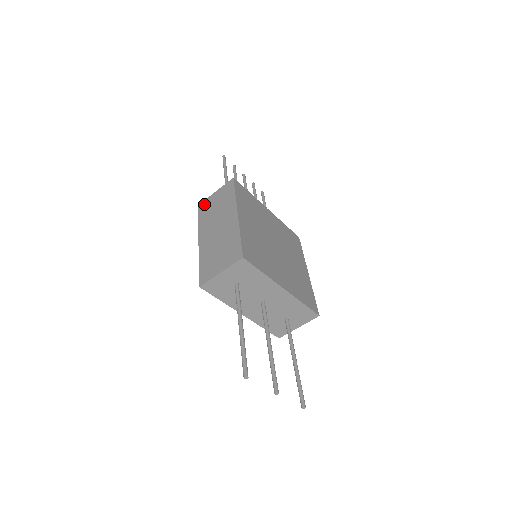
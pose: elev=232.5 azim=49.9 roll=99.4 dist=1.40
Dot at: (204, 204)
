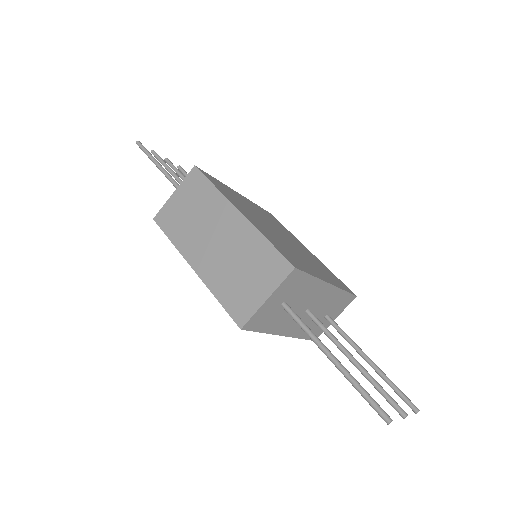
Dot at: (164, 214)
